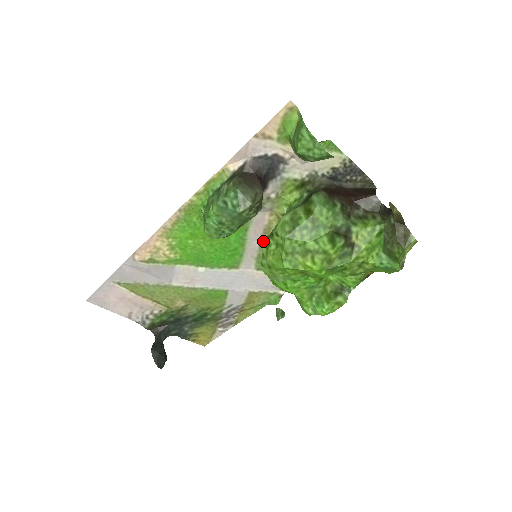
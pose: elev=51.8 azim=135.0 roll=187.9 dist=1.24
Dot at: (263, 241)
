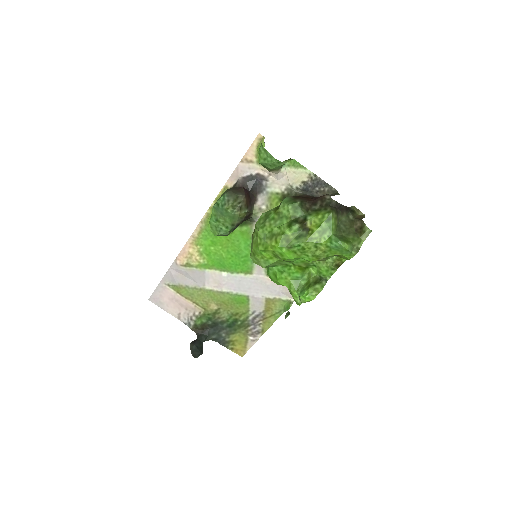
Dot at: occluded
